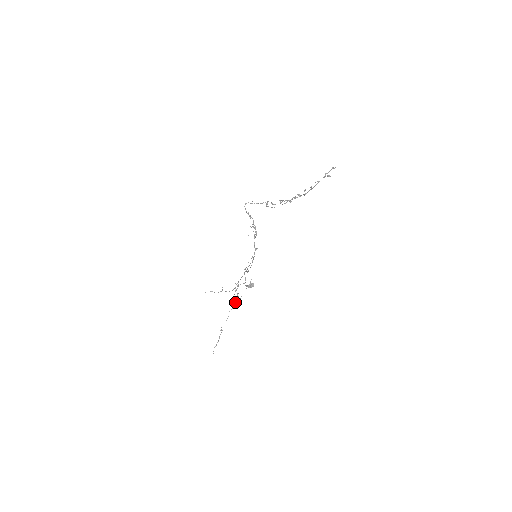
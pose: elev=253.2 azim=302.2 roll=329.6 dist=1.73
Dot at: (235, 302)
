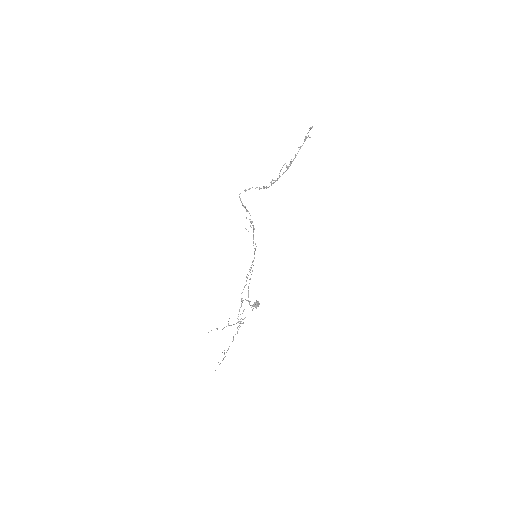
Dot at: occluded
